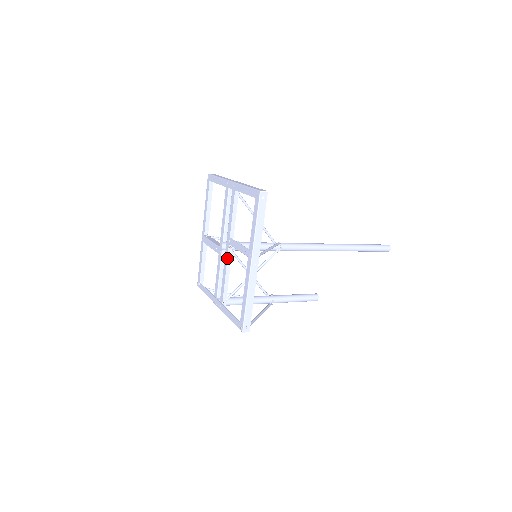
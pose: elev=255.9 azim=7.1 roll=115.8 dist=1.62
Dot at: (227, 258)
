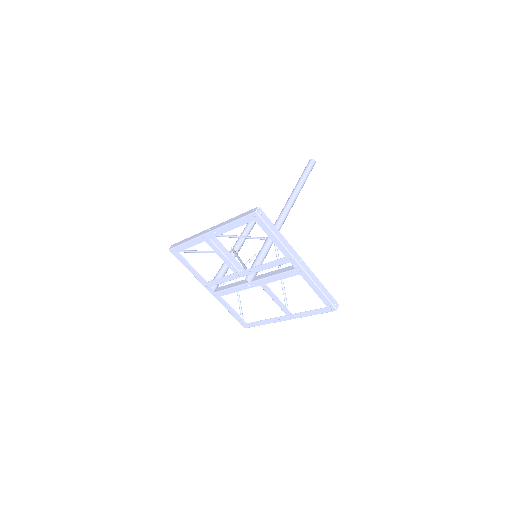
Dot at: occluded
